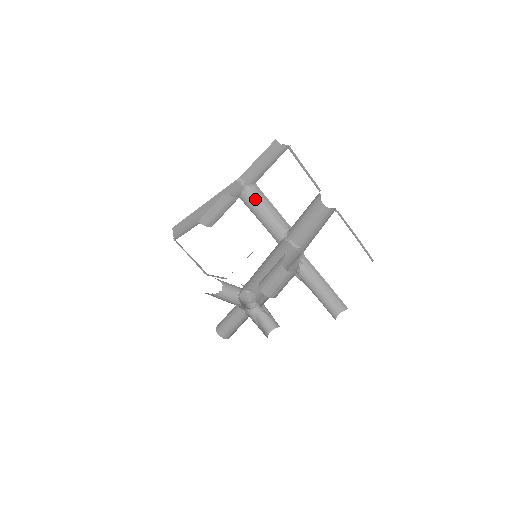
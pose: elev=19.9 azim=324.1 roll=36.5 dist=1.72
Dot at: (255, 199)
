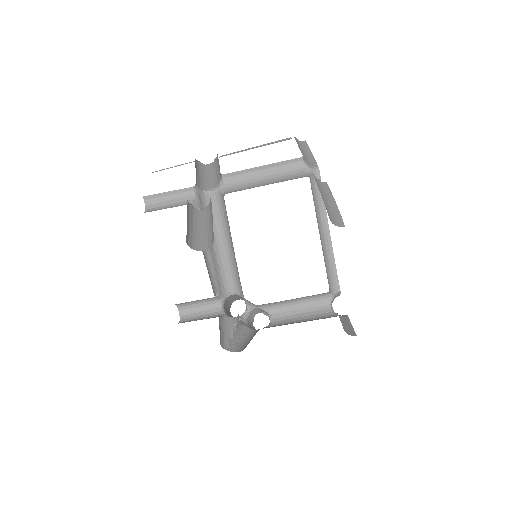
Dot at: (216, 165)
